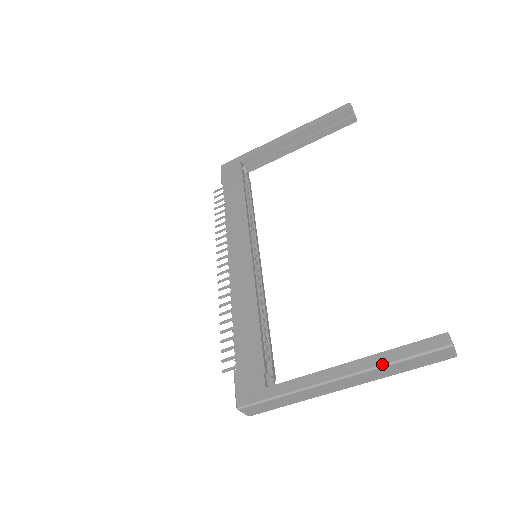
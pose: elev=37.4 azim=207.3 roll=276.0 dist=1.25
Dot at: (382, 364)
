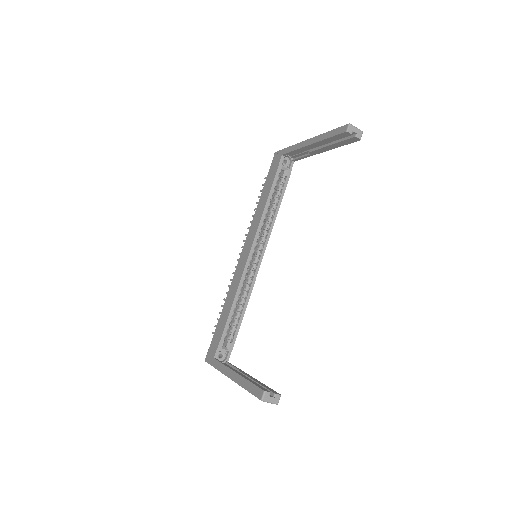
Dot at: (241, 385)
